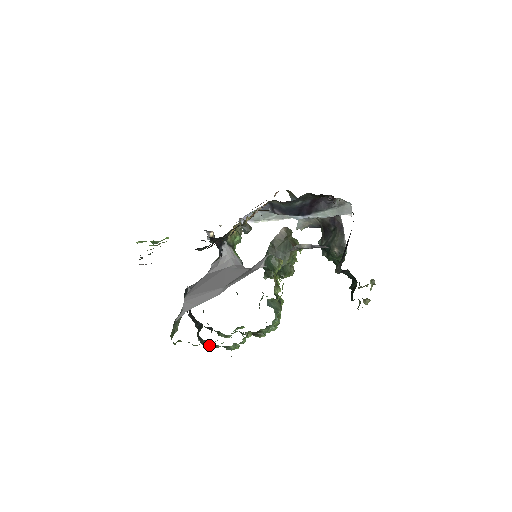
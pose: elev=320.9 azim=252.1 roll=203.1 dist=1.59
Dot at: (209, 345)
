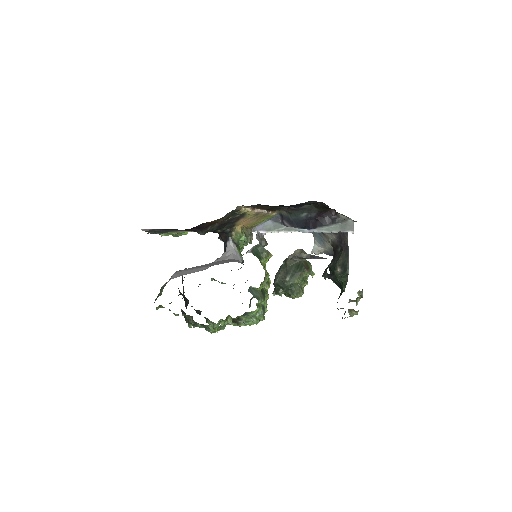
Dot at: (190, 321)
